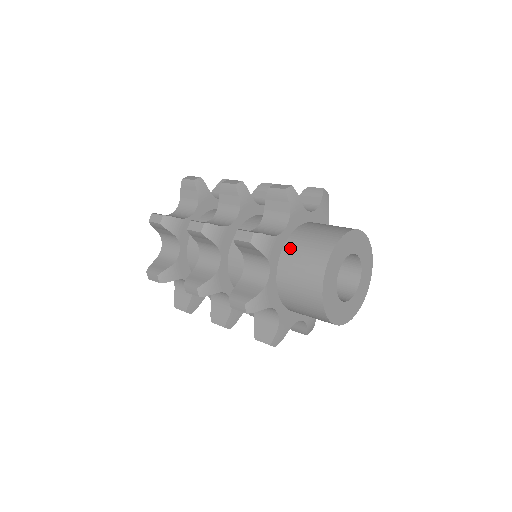
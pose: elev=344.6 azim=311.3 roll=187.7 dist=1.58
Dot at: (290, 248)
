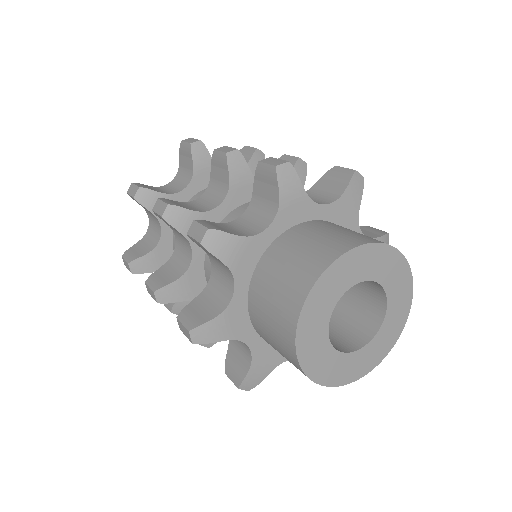
Dot at: (254, 312)
